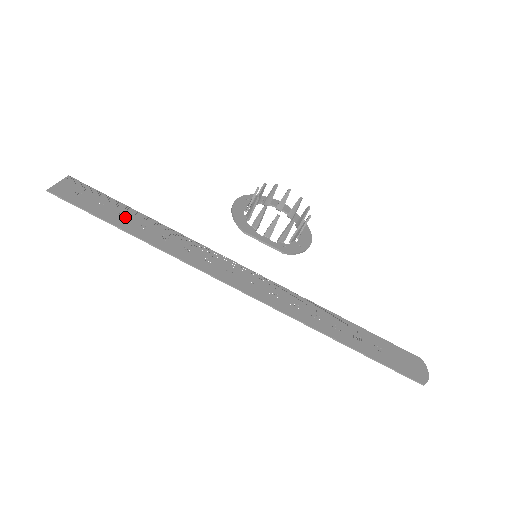
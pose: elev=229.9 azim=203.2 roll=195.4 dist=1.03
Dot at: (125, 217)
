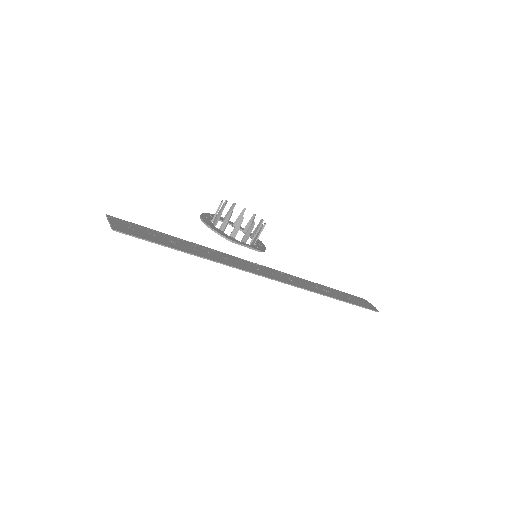
Dot at: (175, 242)
